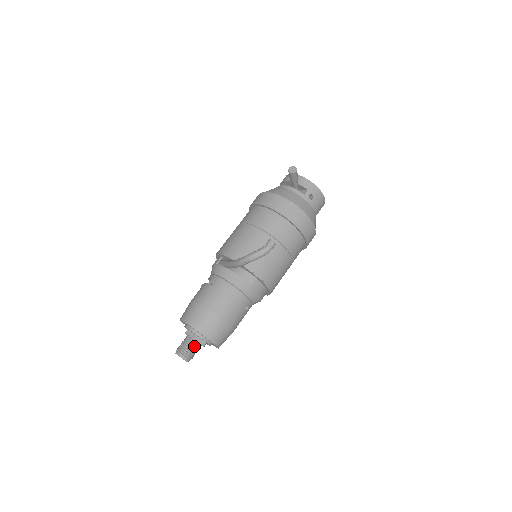
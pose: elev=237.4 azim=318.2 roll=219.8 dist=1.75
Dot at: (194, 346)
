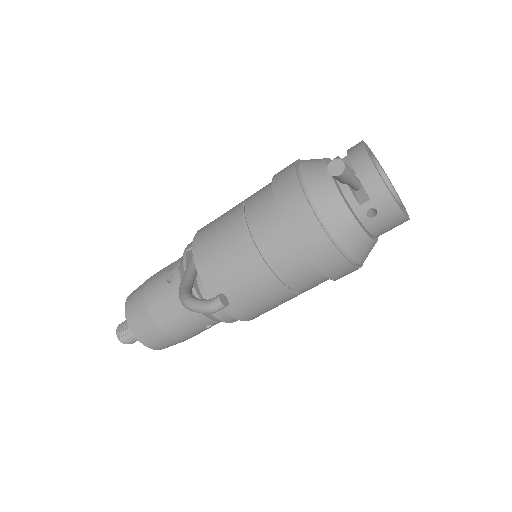
Dot at: occluded
